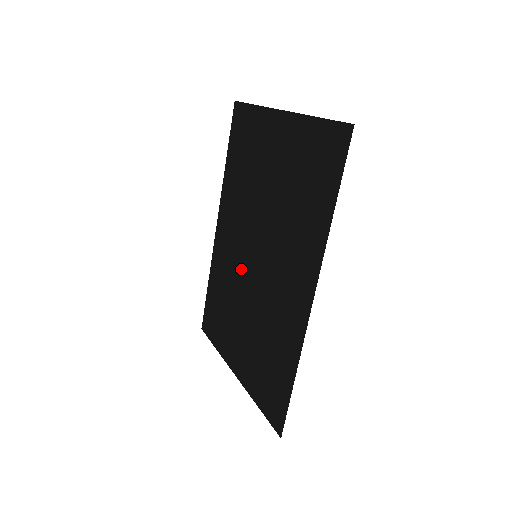
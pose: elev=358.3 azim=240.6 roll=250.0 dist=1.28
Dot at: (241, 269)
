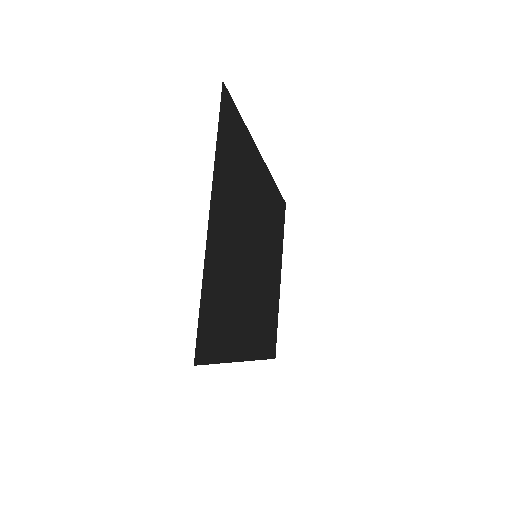
Dot at: (263, 238)
